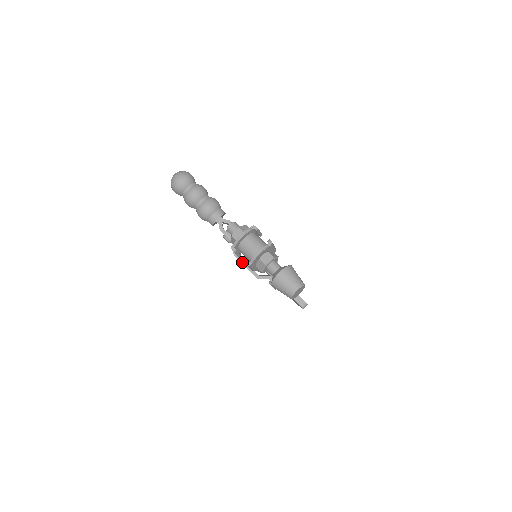
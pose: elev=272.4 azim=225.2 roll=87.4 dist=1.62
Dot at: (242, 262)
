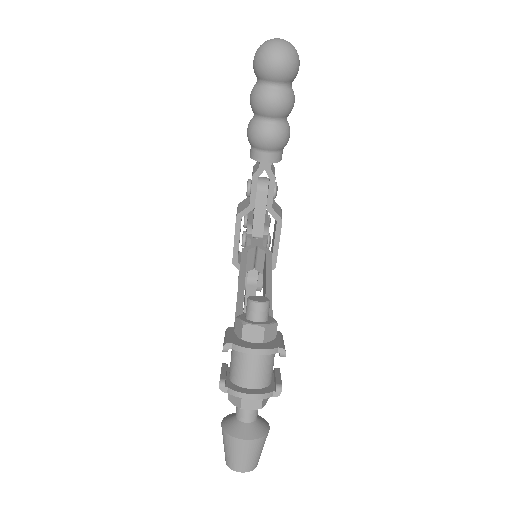
Dot at: (236, 232)
